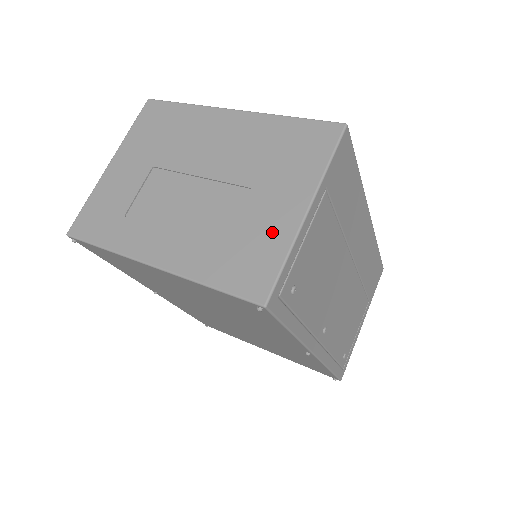
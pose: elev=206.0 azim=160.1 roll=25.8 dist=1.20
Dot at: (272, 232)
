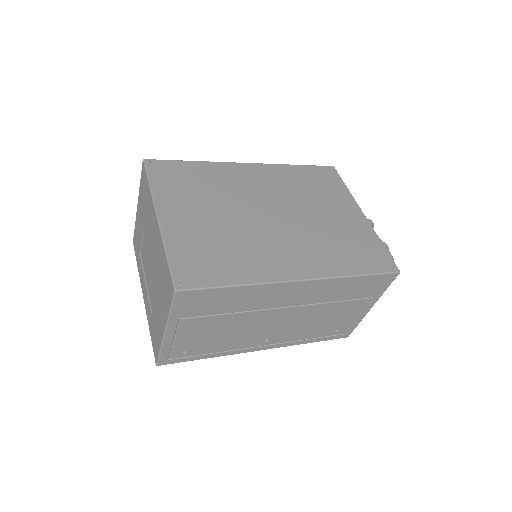
Dot at: (158, 330)
